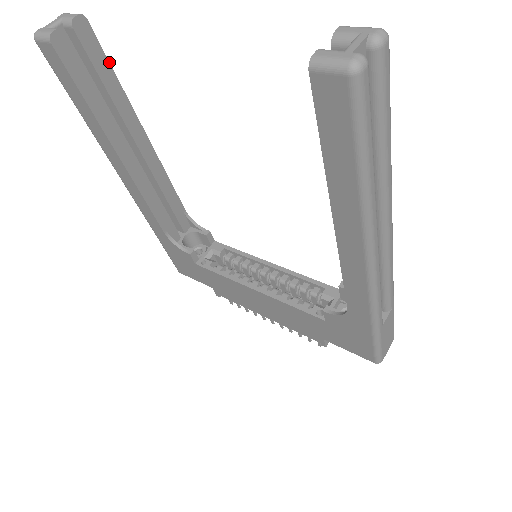
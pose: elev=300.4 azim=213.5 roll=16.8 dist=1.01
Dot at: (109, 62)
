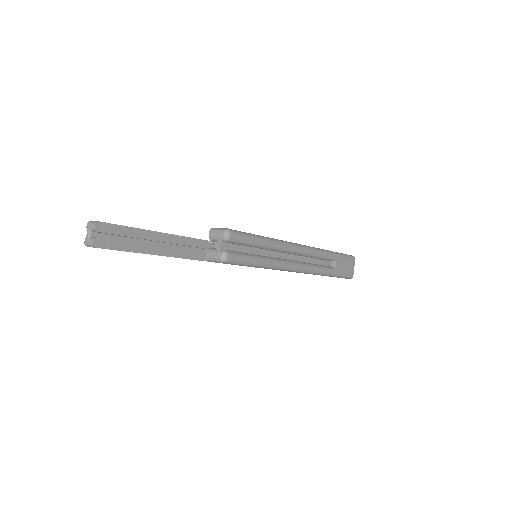
Dot at: (121, 225)
